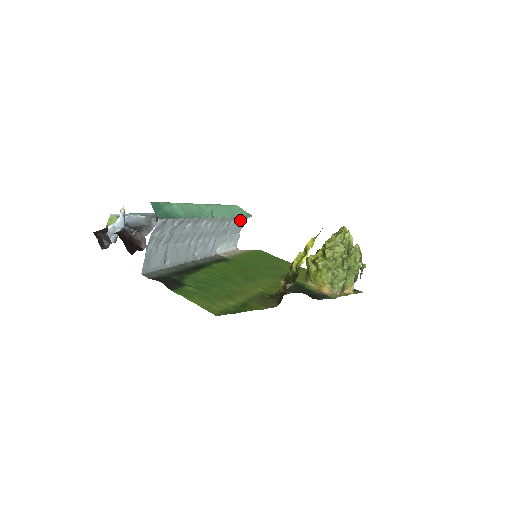
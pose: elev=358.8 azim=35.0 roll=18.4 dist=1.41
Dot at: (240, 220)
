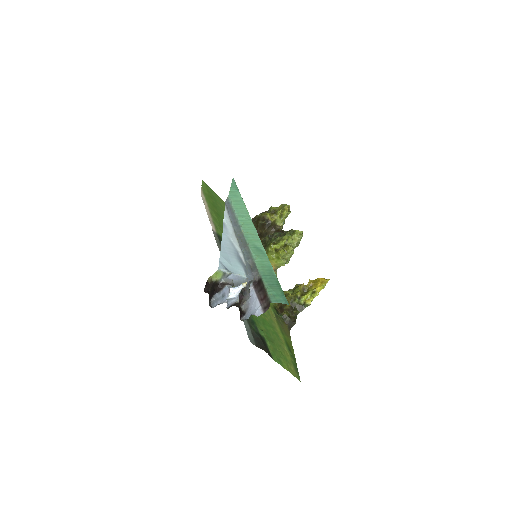
Dot at: occluded
